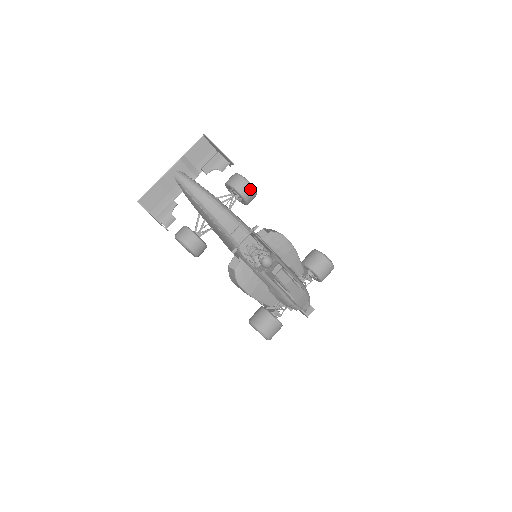
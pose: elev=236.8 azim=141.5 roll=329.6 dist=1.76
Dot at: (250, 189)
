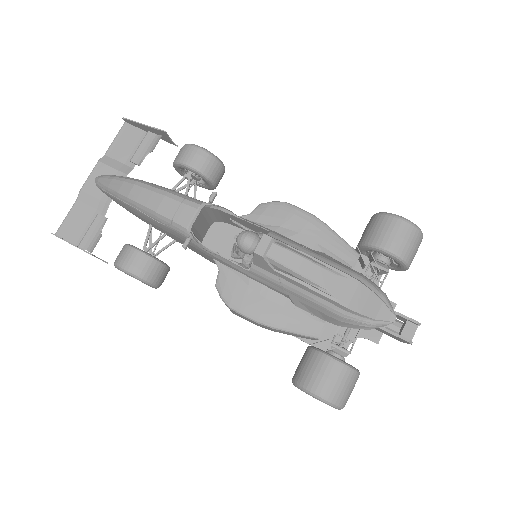
Dot at: (199, 153)
